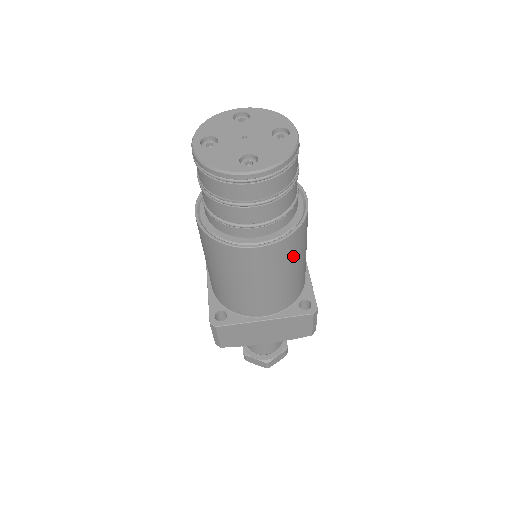
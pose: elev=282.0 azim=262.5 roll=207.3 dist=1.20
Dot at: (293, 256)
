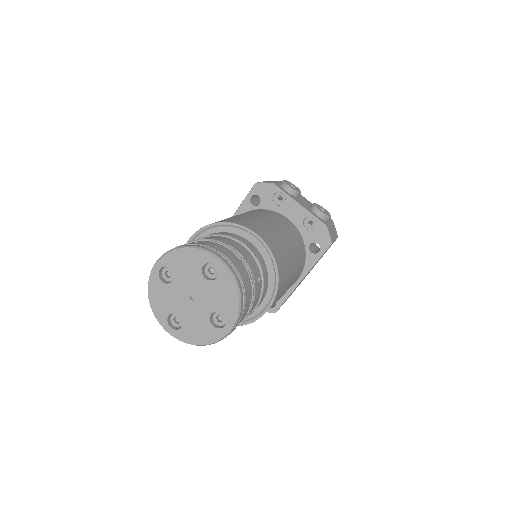
Dot at: occluded
